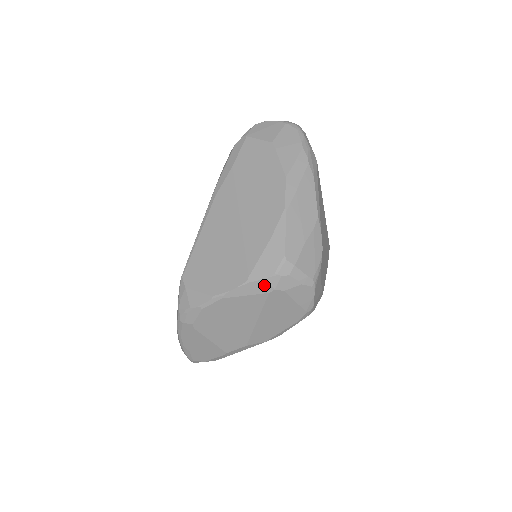
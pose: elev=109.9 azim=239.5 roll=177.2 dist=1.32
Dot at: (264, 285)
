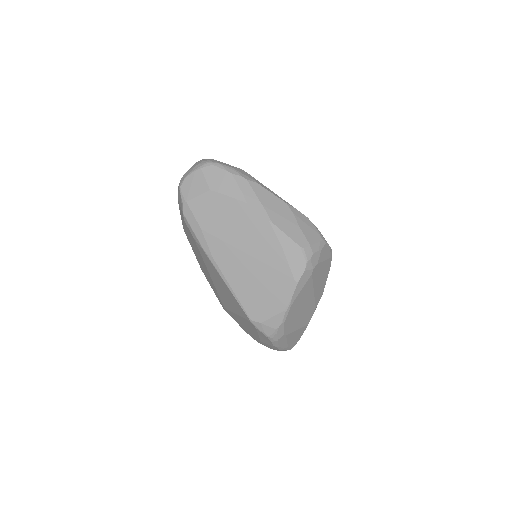
Dot at: (306, 274)
